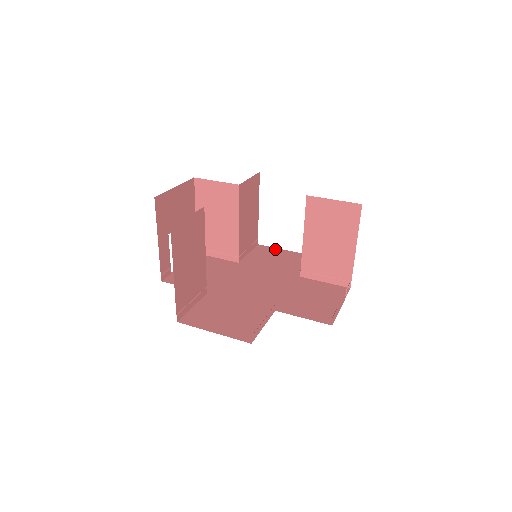
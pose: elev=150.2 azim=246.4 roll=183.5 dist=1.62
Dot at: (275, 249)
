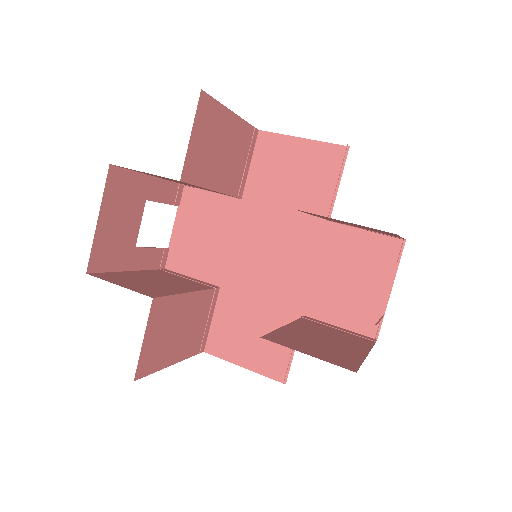
Dot at: (286, 140)
